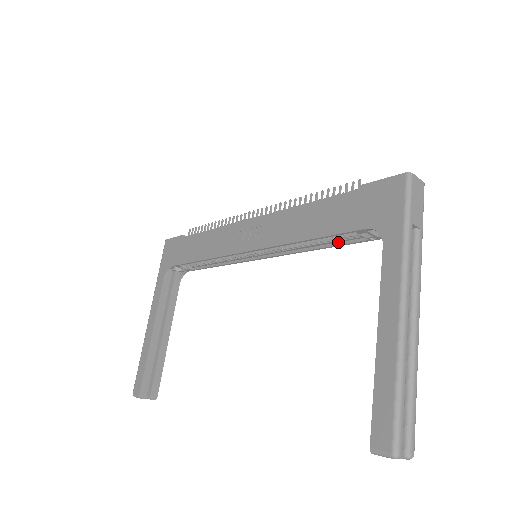
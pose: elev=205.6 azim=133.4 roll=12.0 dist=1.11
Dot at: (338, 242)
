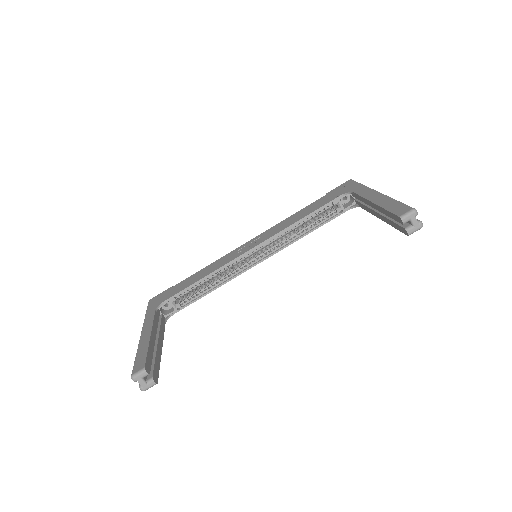
Dot at: (318, 225)
